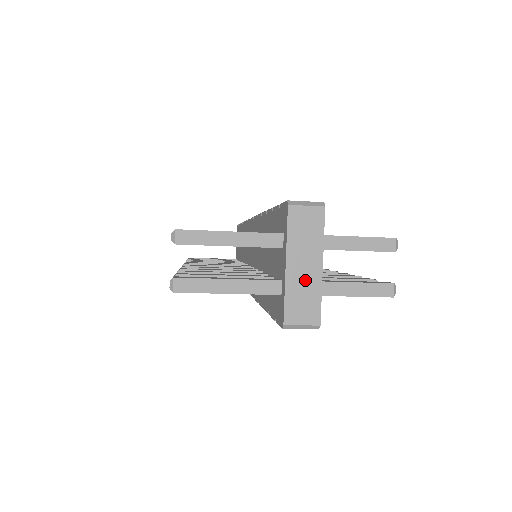
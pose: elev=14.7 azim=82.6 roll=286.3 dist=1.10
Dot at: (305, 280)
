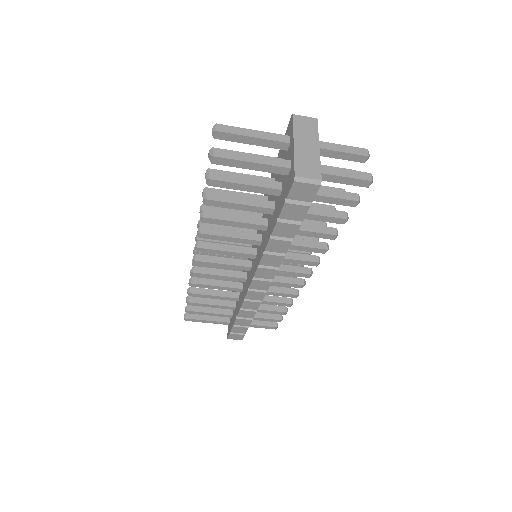
Dot at: (308, 153)
